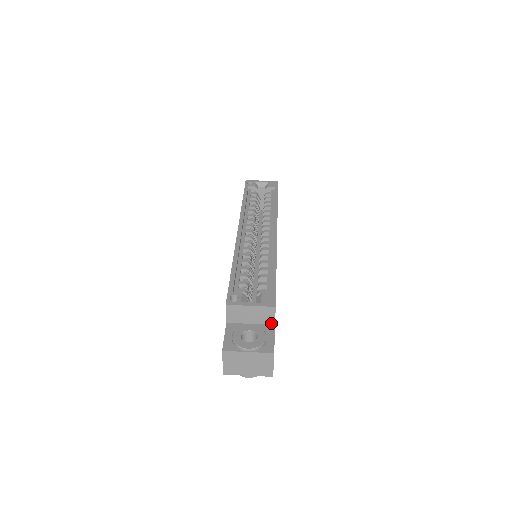
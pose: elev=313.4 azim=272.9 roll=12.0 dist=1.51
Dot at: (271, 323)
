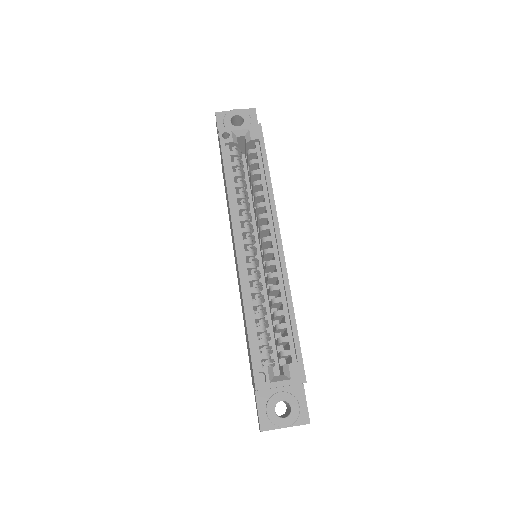
Dot at: (300, 384)
